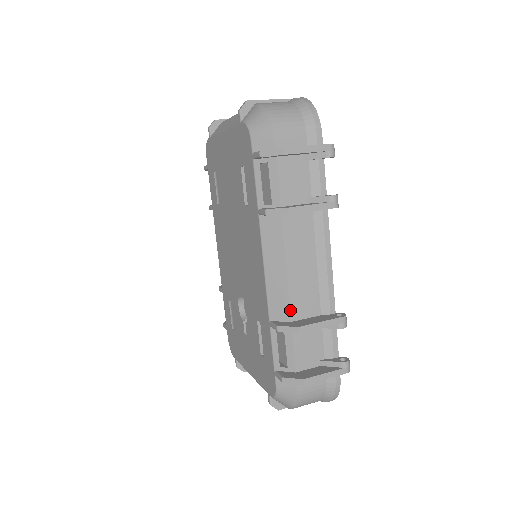
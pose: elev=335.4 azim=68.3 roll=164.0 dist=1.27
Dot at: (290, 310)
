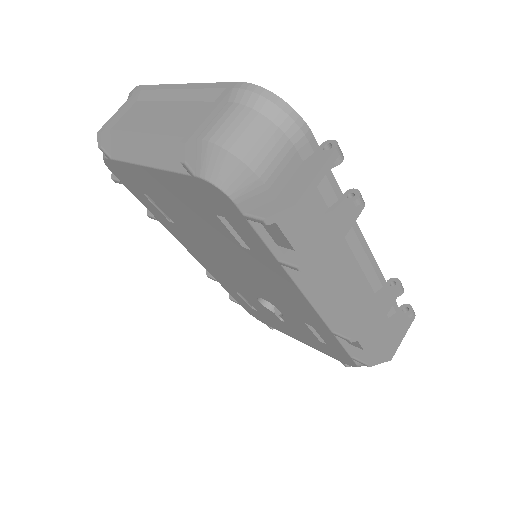
Dot at: (352, 317)
